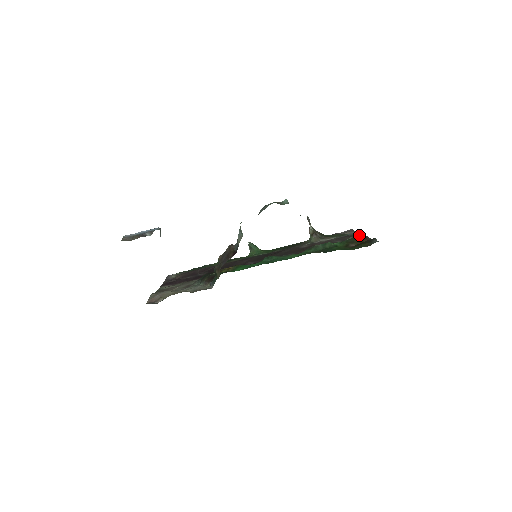
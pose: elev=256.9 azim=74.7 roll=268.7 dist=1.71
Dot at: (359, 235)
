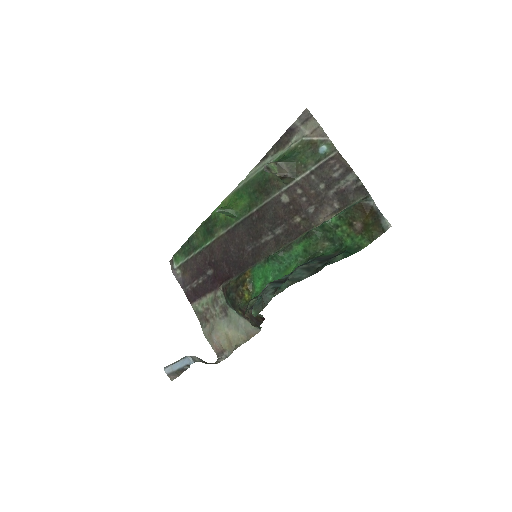
Dot at: (355, 205)
